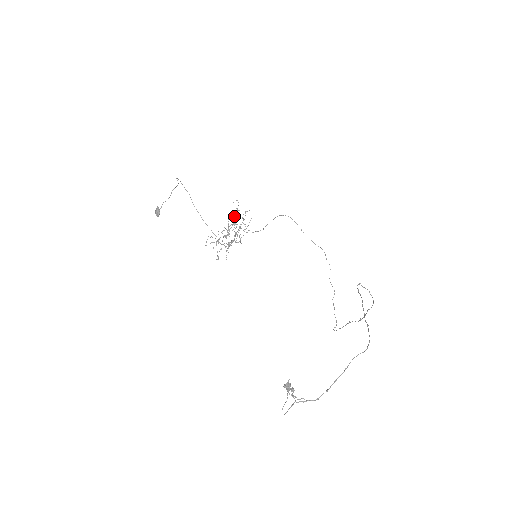
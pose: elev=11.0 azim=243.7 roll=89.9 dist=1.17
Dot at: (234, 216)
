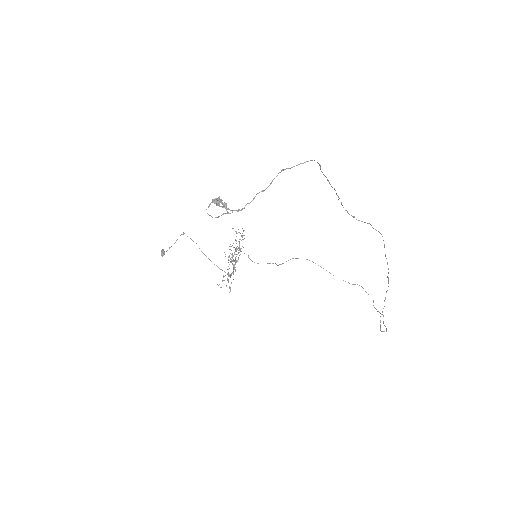
Dot at: (235, 240)
